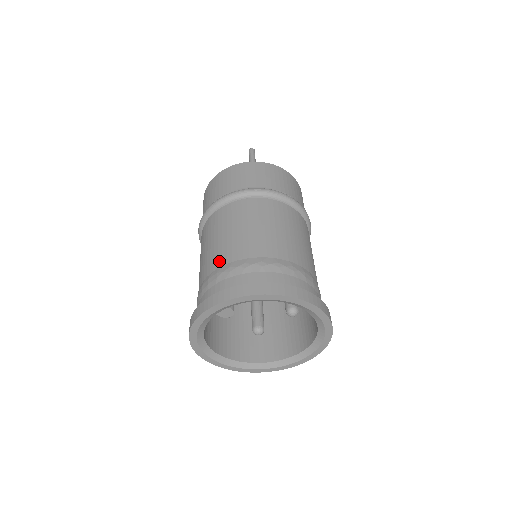
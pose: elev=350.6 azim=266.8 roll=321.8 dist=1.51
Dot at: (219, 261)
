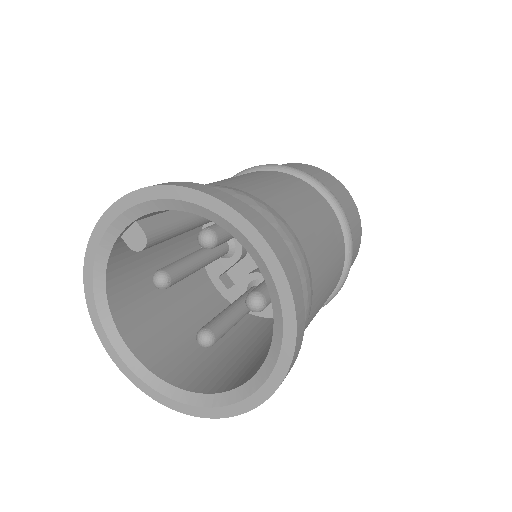
Dot at: occluded
